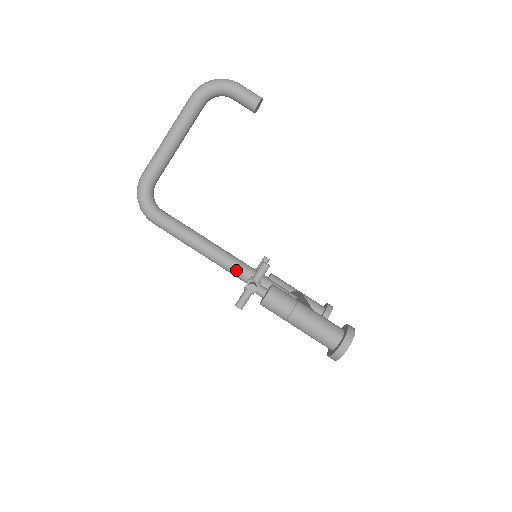
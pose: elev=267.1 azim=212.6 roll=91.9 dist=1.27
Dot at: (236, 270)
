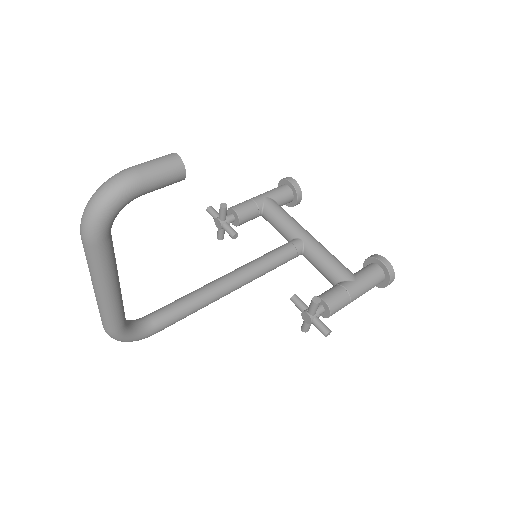
Dot at: occluded
